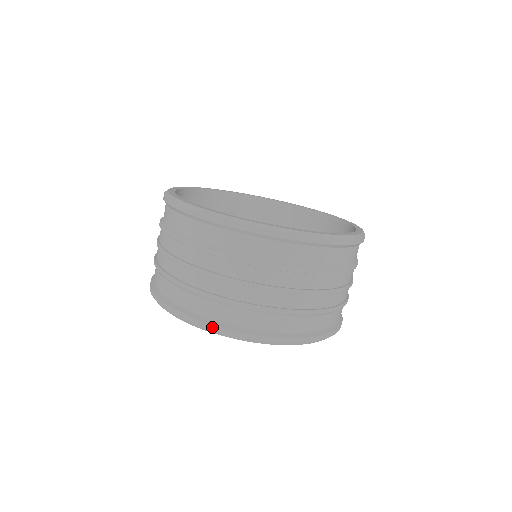
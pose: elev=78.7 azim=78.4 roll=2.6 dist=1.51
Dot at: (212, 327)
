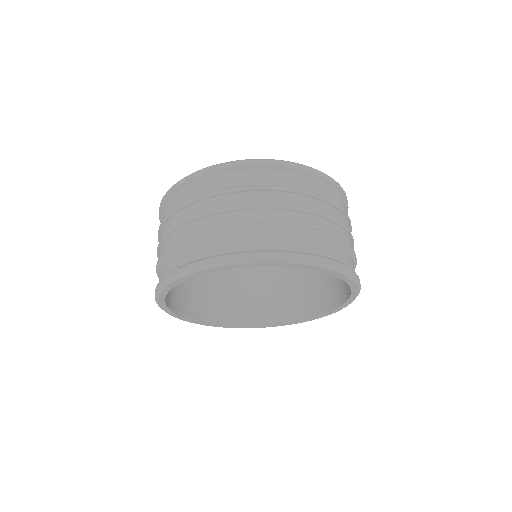
Dot at: (226, 257)
